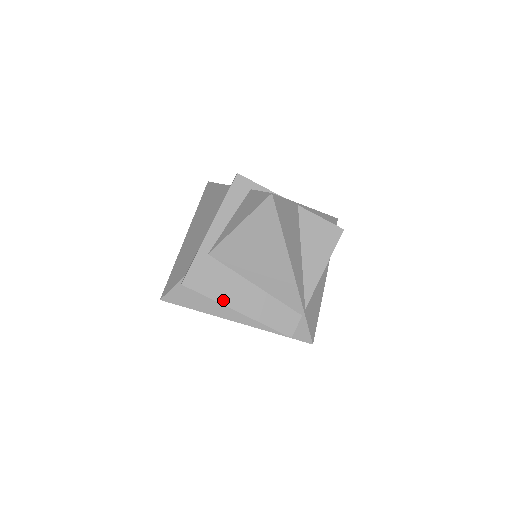
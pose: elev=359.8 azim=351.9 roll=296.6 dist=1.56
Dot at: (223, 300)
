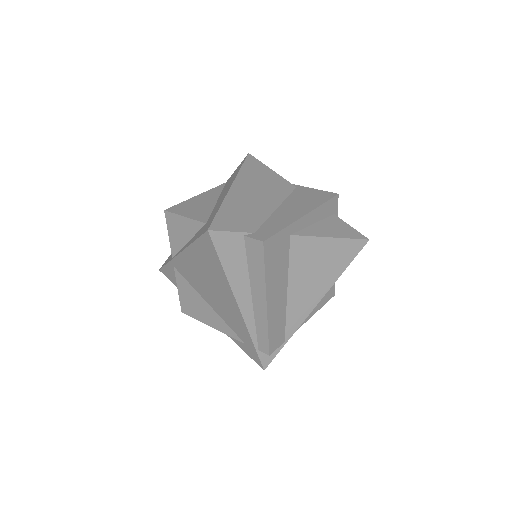
Dot at: (269, 284)
